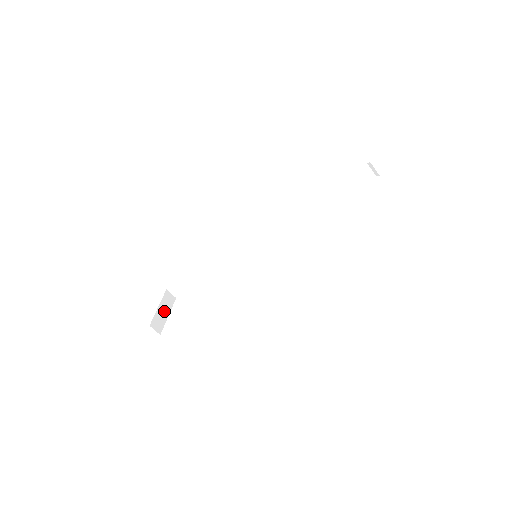
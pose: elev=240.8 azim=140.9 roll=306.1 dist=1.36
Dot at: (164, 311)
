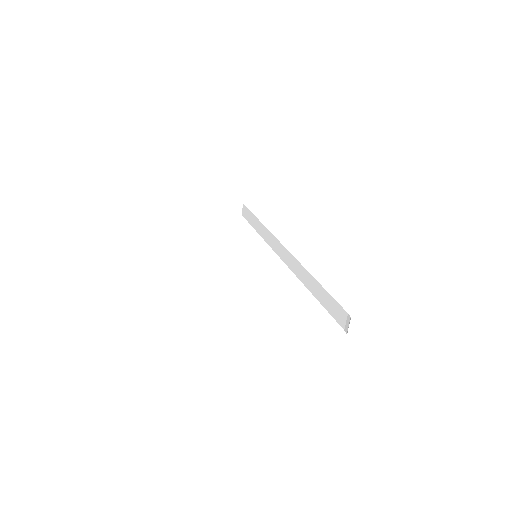
Dot at: (220, 210)
